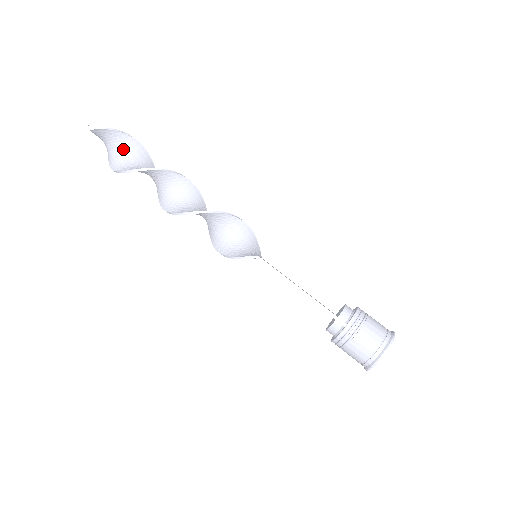
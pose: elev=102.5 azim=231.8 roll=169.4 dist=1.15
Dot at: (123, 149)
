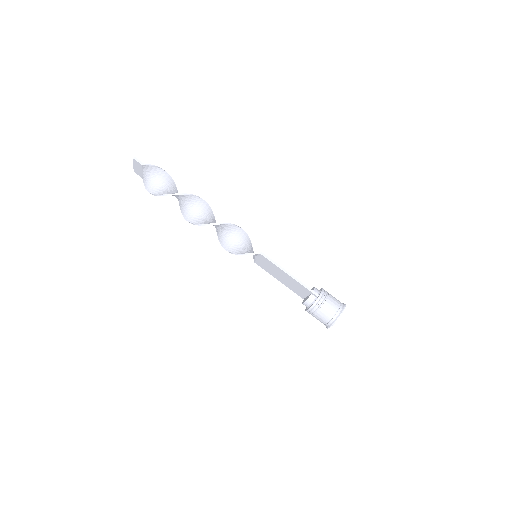
Dot at: (162, 181)
